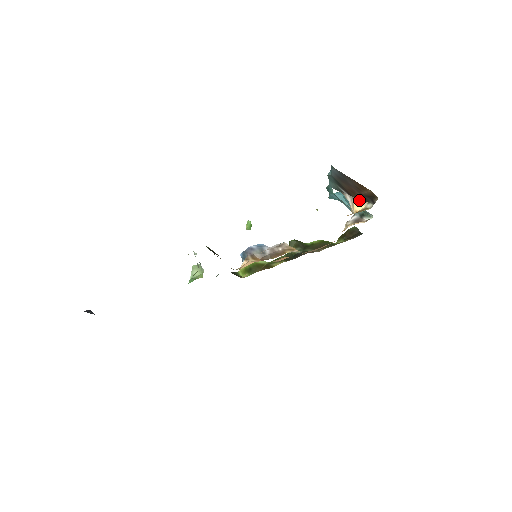
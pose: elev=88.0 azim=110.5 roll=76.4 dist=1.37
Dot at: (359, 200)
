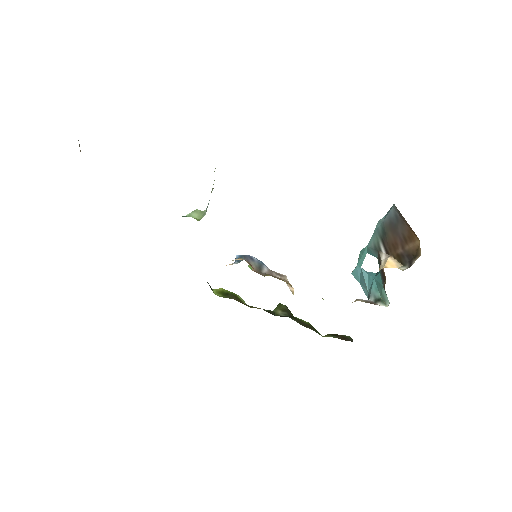
Dot at: (395, 260)
